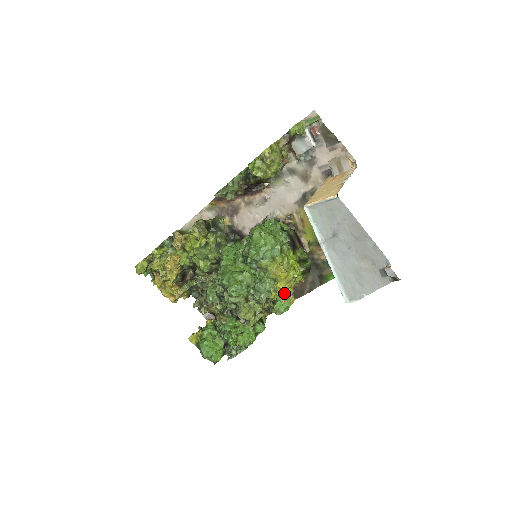
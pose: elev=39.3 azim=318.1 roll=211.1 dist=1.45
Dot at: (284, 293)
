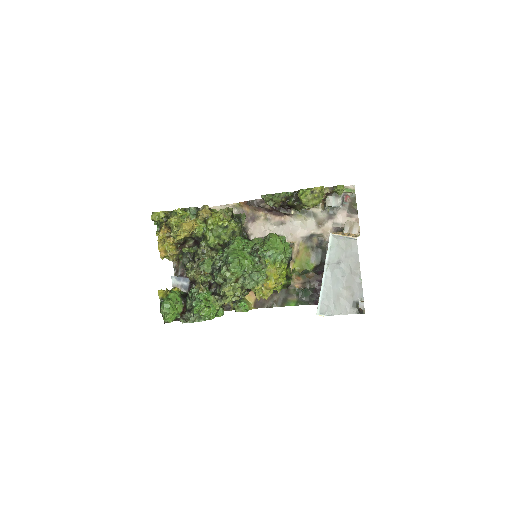
Dot at: (268, 290)
